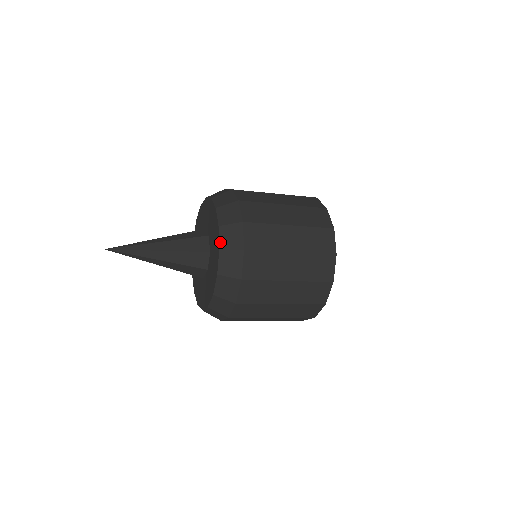
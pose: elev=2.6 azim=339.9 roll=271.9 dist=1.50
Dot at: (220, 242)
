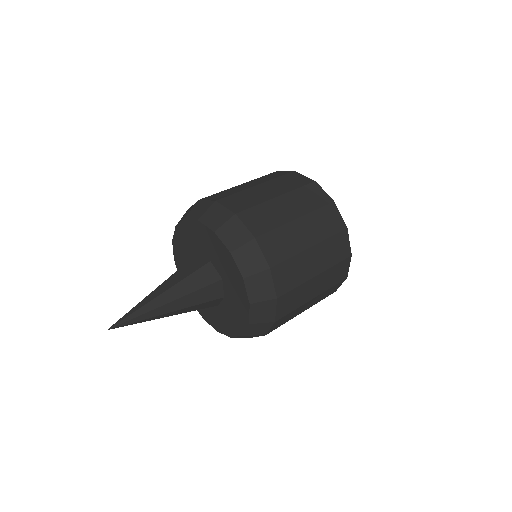
Dot at: (240, 270)
